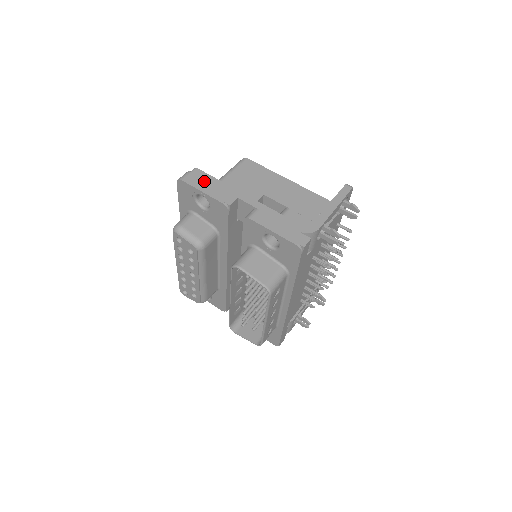
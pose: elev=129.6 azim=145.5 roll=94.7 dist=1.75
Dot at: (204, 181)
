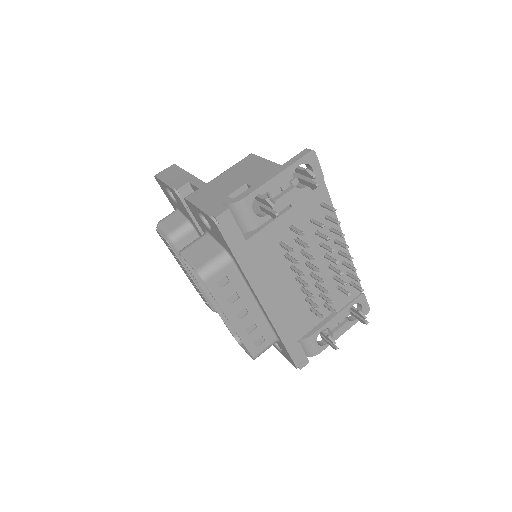
Dot at: (171, 173)
